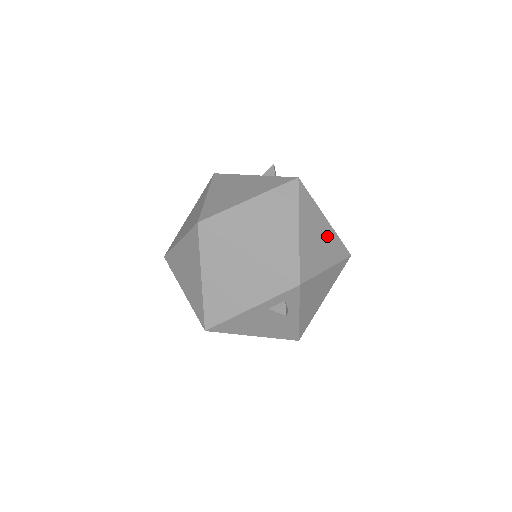
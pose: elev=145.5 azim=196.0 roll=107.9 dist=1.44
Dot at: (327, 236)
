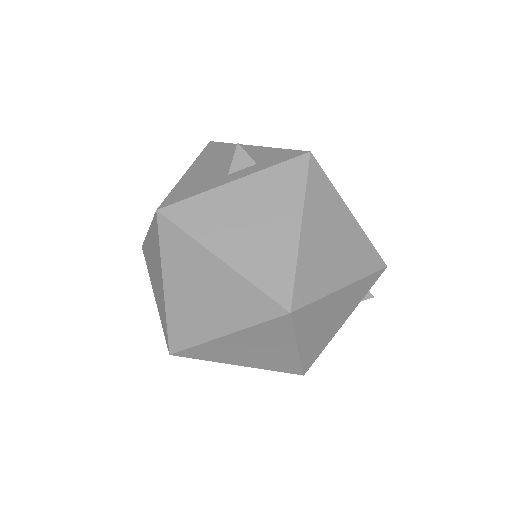
Dot at: occluded
